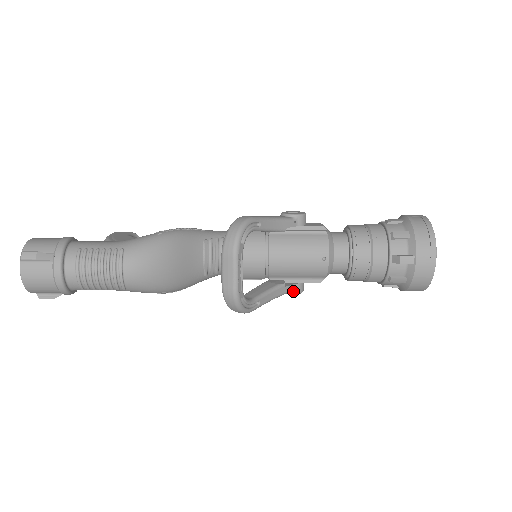
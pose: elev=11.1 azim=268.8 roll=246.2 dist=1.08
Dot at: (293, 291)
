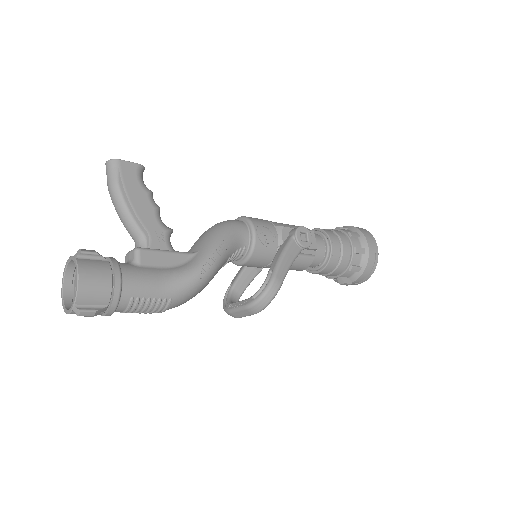
Dot at: occluded
